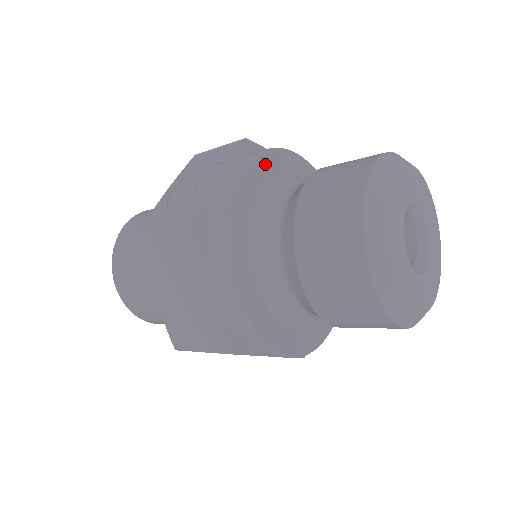
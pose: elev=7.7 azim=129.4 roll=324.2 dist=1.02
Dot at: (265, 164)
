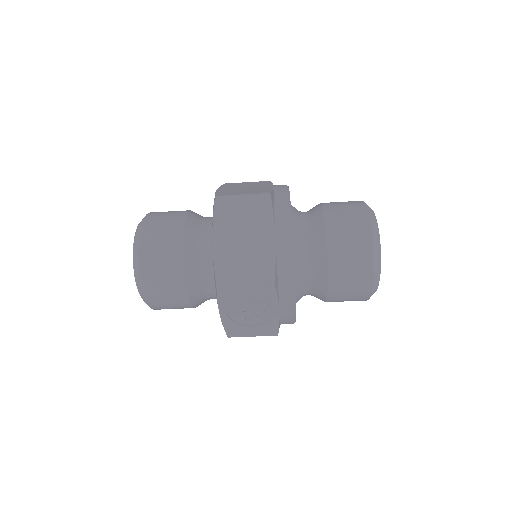
Dot at: occluded
